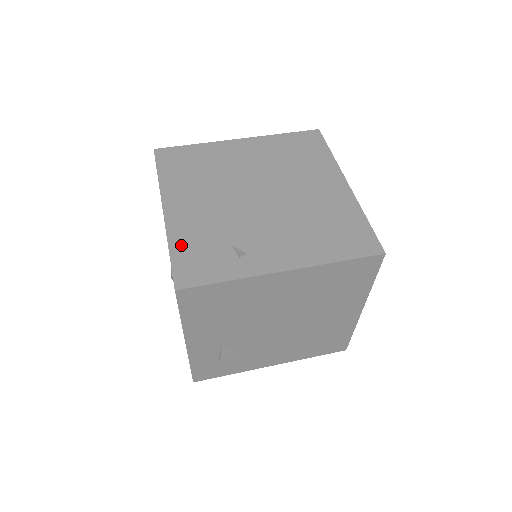
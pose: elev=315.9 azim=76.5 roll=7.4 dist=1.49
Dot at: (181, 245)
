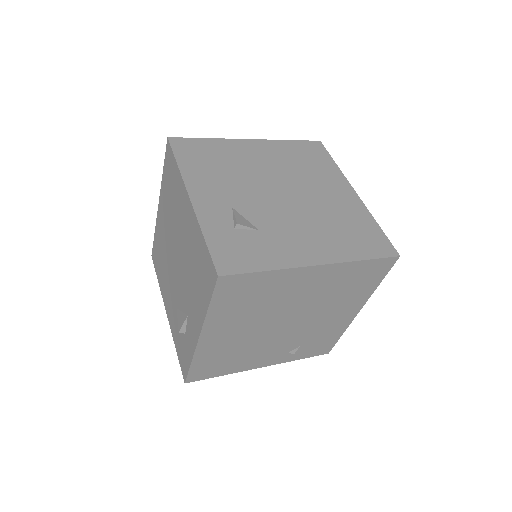
Dot at: occluded
